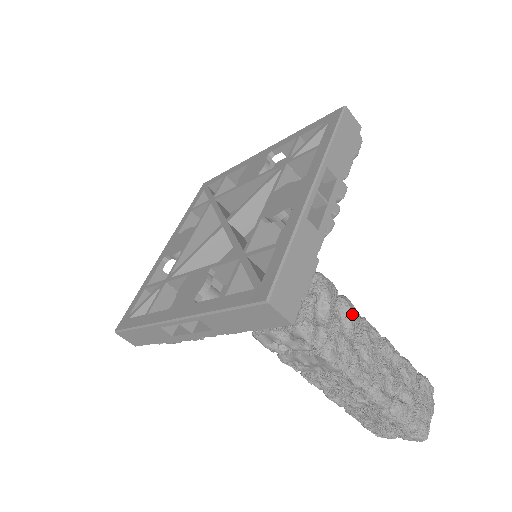
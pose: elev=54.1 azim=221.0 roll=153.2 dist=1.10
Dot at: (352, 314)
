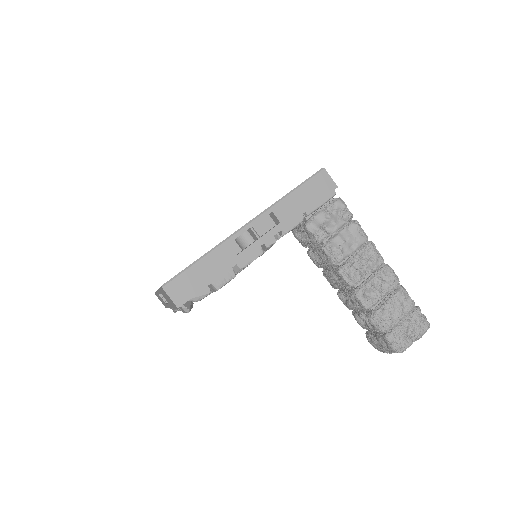
Dot at: occluded
